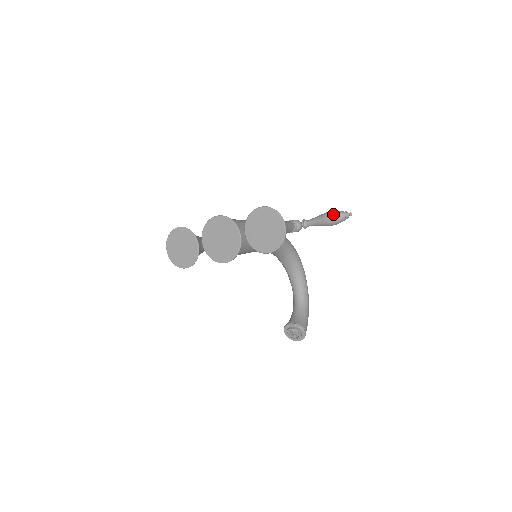
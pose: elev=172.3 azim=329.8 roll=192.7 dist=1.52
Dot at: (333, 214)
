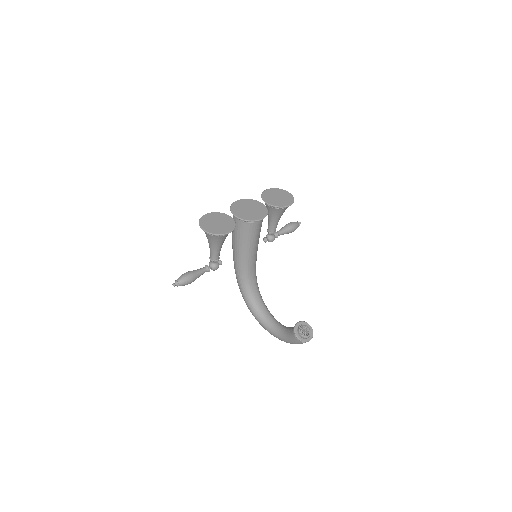
Dot at: (292, 222)
